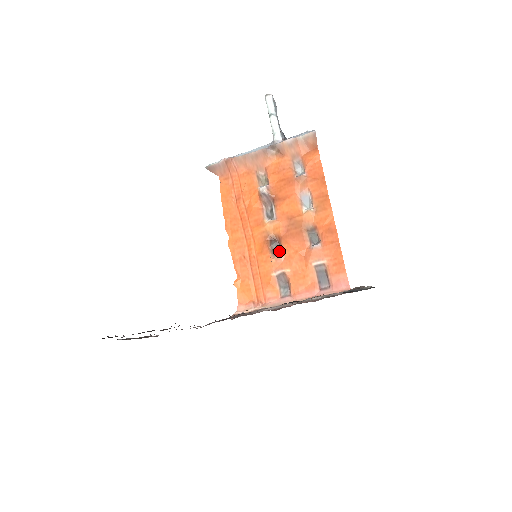
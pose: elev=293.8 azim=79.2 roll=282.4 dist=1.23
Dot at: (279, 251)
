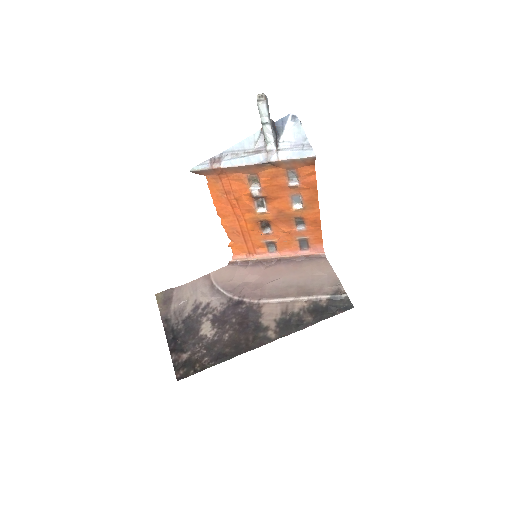
Dot at: (268, 226)
